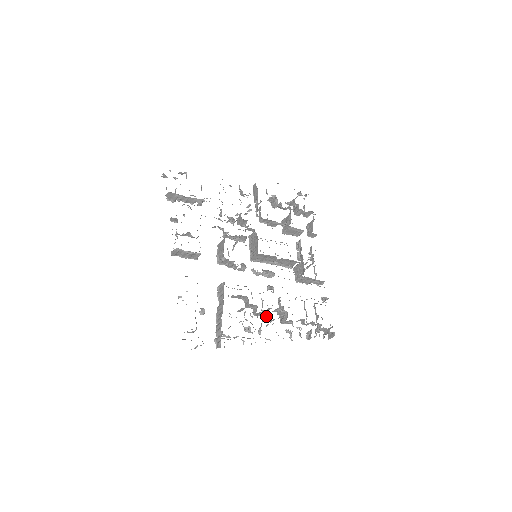
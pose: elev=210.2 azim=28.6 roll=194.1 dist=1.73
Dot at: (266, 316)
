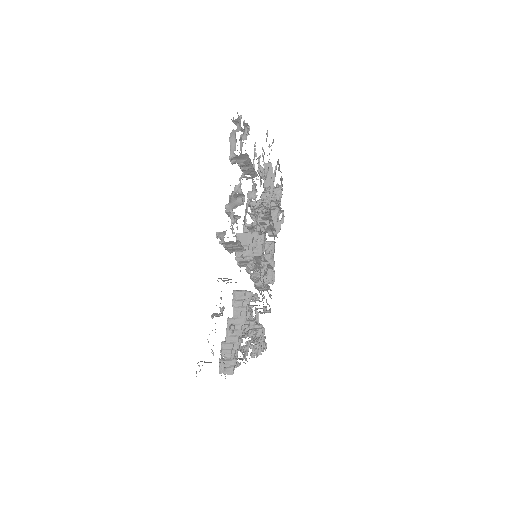
Dot at: (253, 332)
